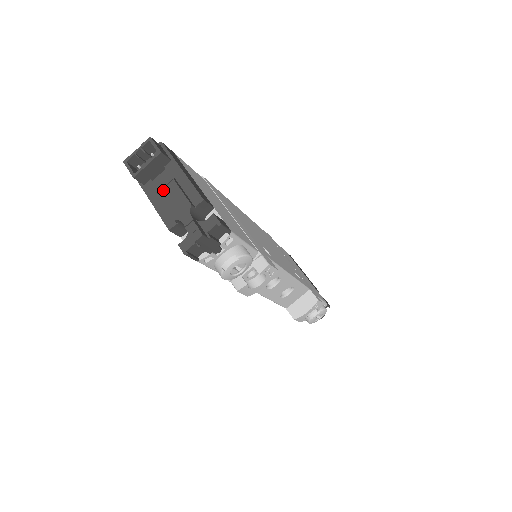
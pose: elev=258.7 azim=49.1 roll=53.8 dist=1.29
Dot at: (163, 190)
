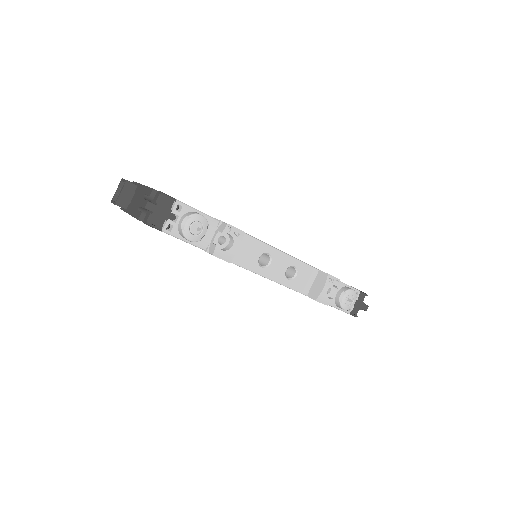
Dot at: (132, 200)
